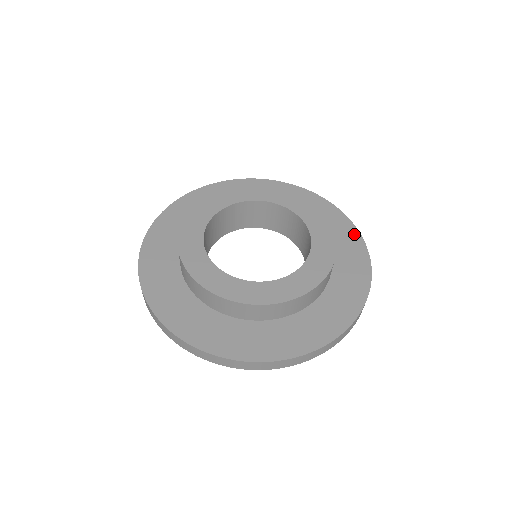
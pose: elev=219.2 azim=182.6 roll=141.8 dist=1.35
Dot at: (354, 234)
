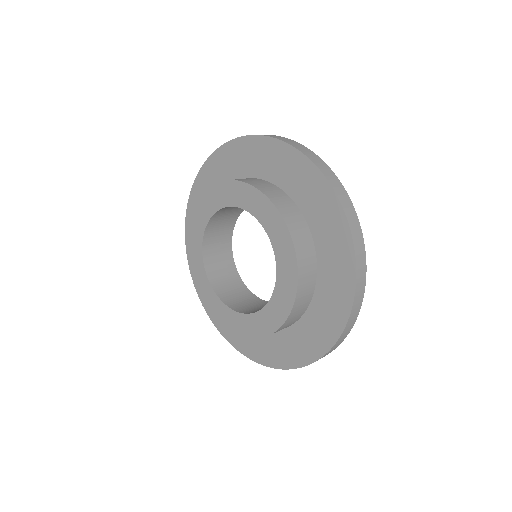
Dot at: (344, 237)
